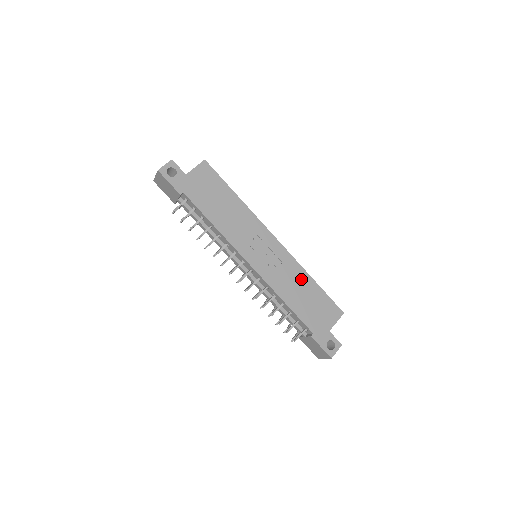
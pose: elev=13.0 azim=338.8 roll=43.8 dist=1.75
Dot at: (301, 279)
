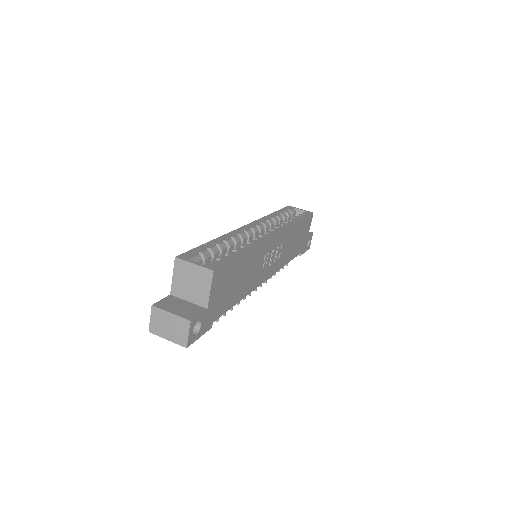
Dot at: (293, 234)
